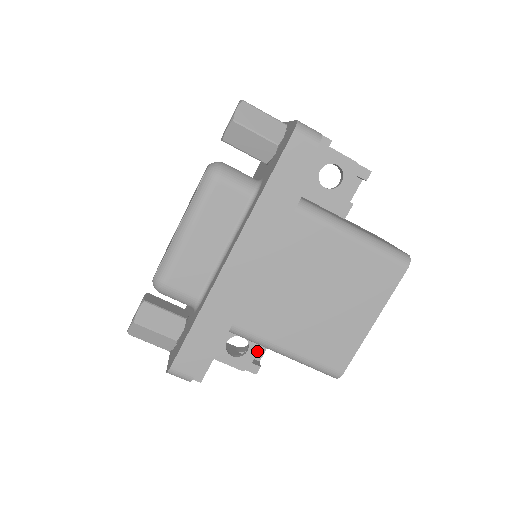
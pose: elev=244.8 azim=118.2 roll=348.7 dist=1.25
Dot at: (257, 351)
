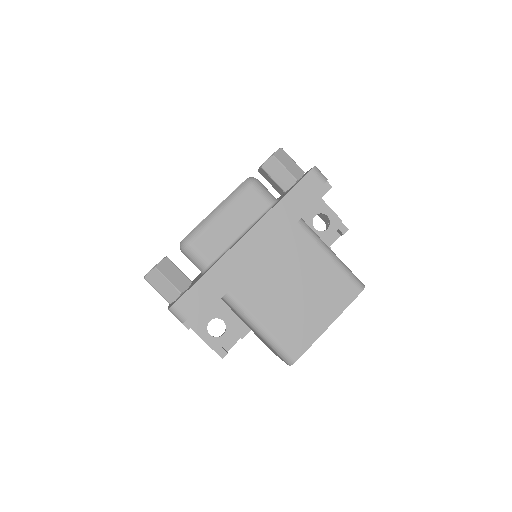
Dot at: (230, 337)
